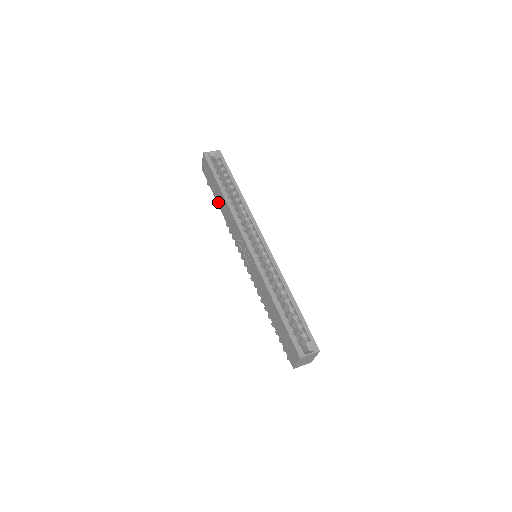
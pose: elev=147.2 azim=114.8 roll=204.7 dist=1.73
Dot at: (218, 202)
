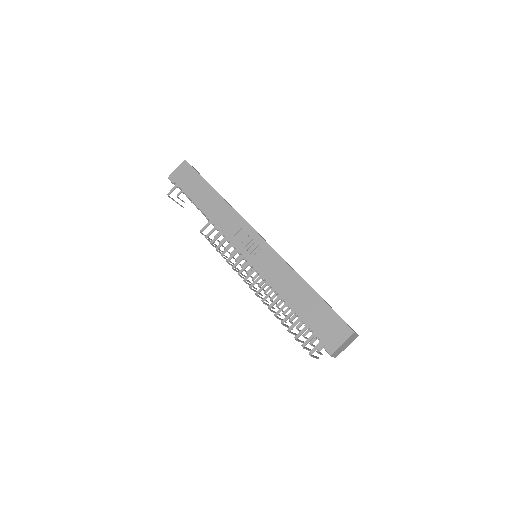
Dot at: (200, 204)
